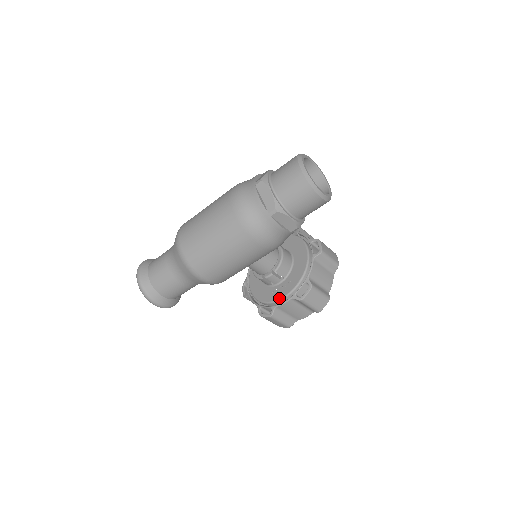
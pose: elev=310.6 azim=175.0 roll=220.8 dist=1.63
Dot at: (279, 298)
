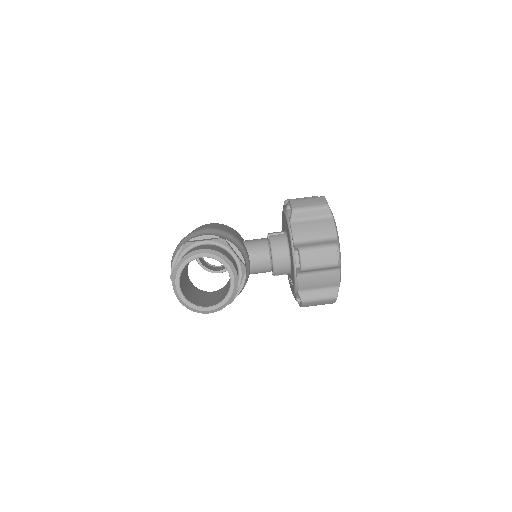
Dot at: occluded
